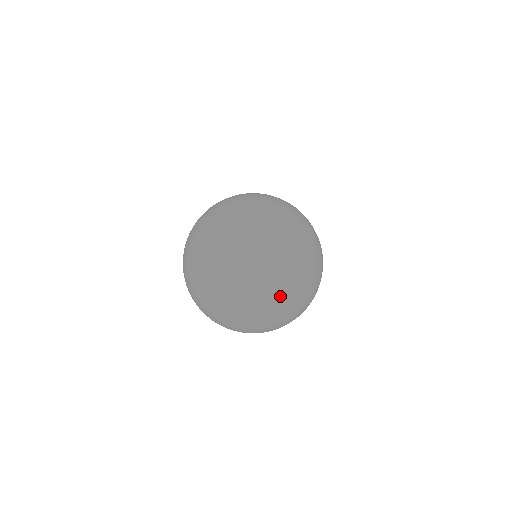
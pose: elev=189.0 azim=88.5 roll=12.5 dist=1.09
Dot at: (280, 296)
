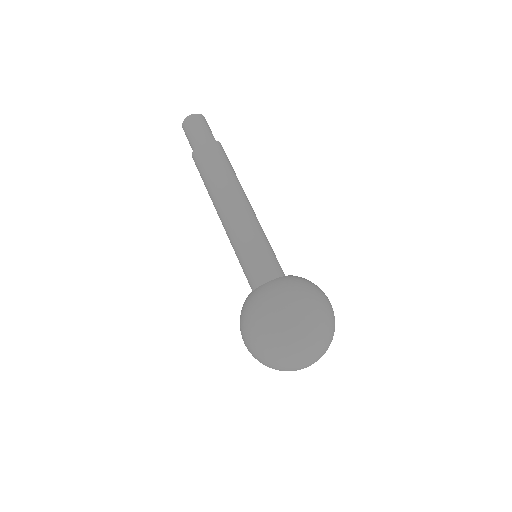
Dot at: occluded
